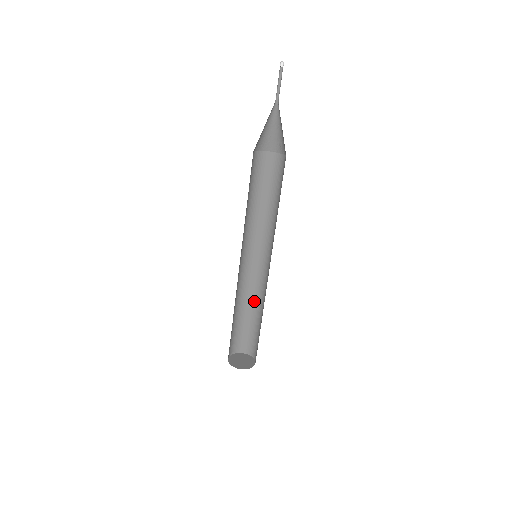
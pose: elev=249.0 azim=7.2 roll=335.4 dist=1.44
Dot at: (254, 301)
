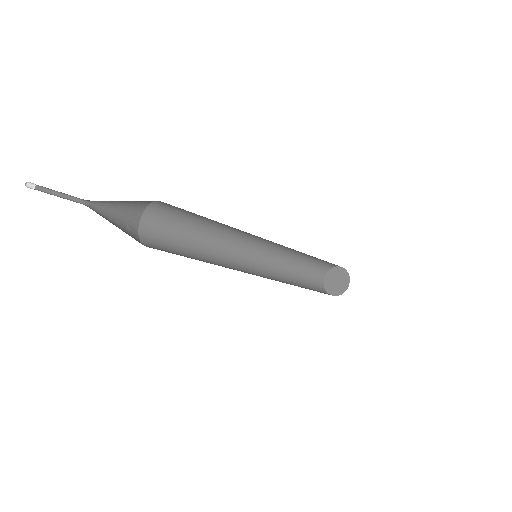
Dot at: occluded
